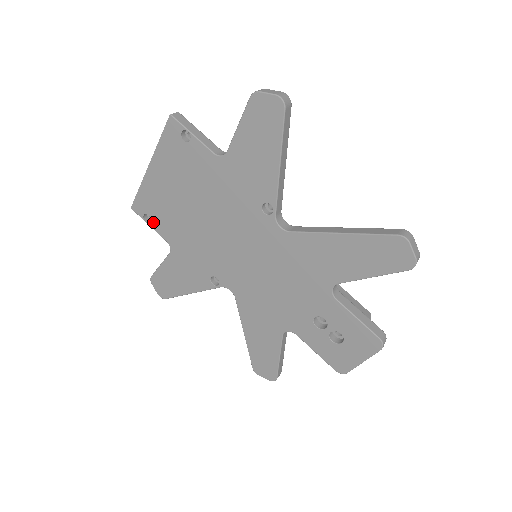
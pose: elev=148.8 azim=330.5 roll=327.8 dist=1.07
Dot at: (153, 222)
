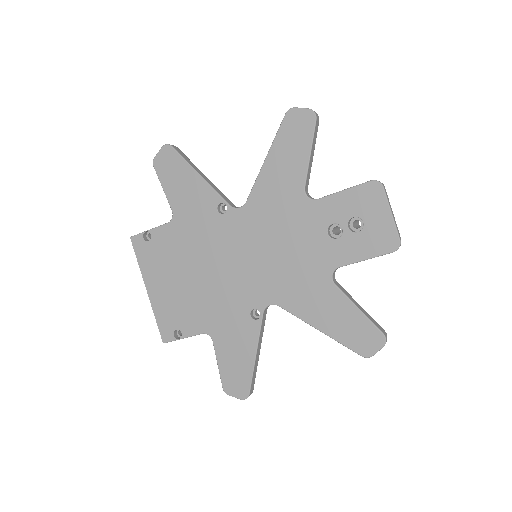
Dot at: (183, 331)
